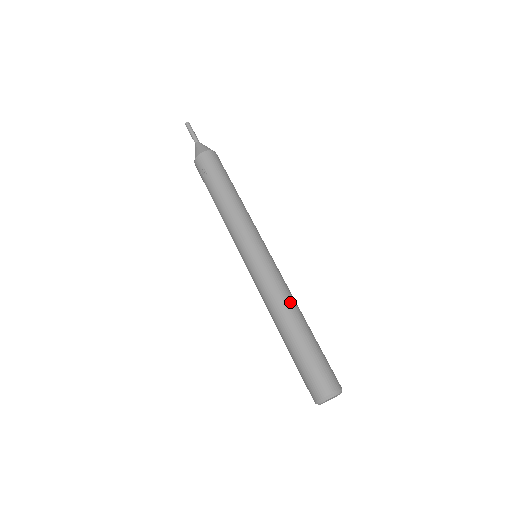
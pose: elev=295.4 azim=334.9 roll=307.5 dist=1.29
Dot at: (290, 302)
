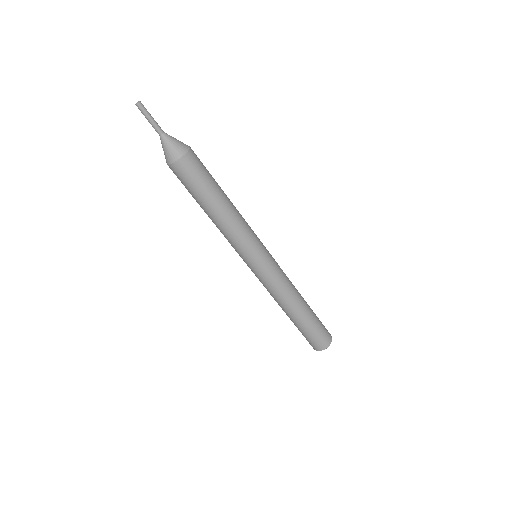
Dot at: (282, 303)
